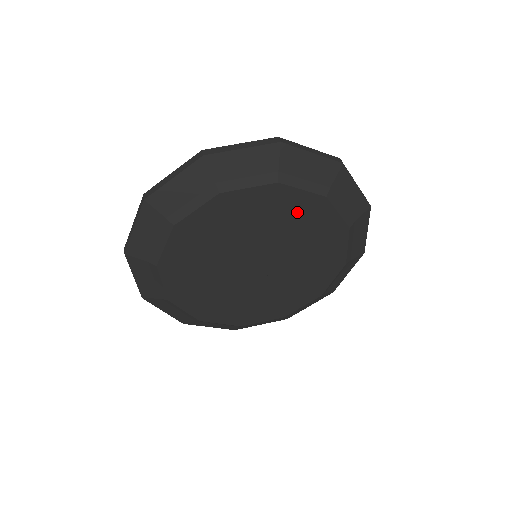
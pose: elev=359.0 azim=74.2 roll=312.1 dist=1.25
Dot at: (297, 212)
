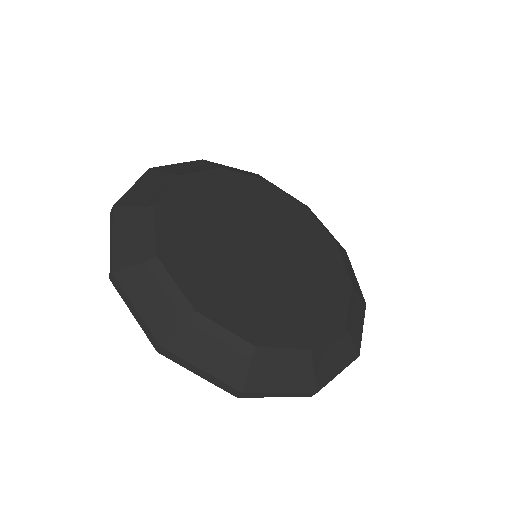
Dot at: (286, 209)
